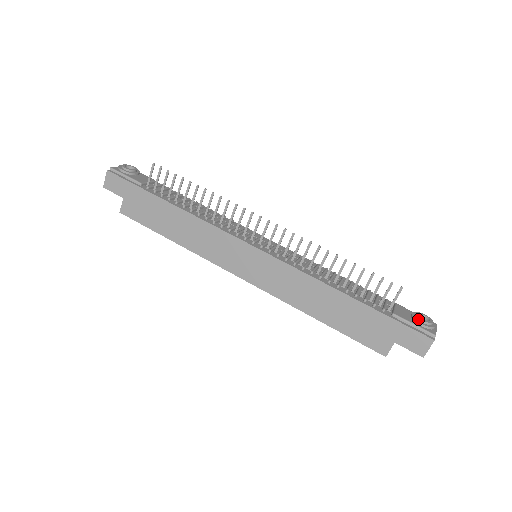
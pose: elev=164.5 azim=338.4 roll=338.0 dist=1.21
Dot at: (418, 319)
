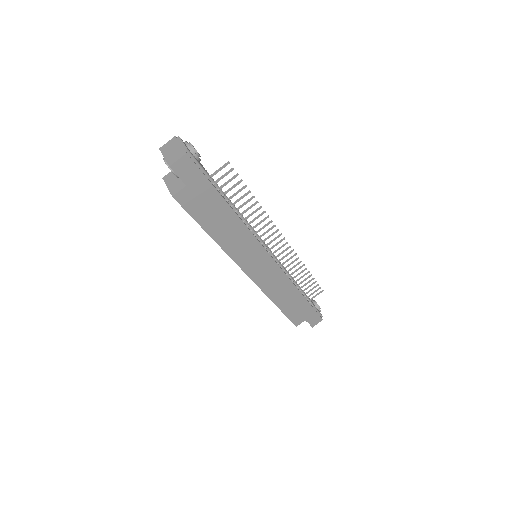
Dot at: (318, 306)
